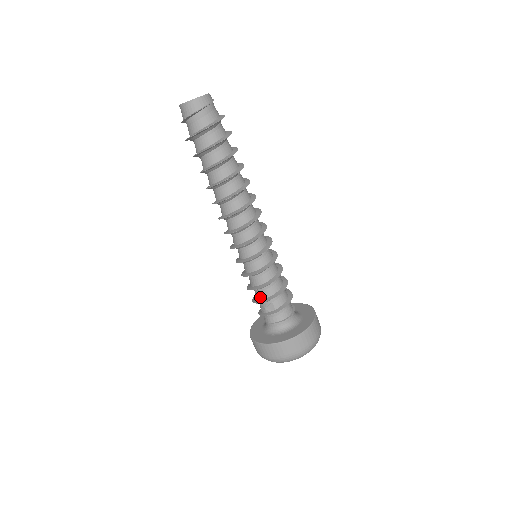
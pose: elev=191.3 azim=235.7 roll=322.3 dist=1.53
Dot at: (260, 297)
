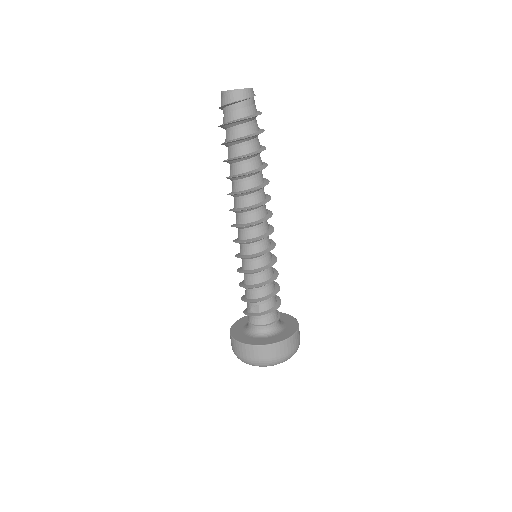
Dot at: (248, 296)
